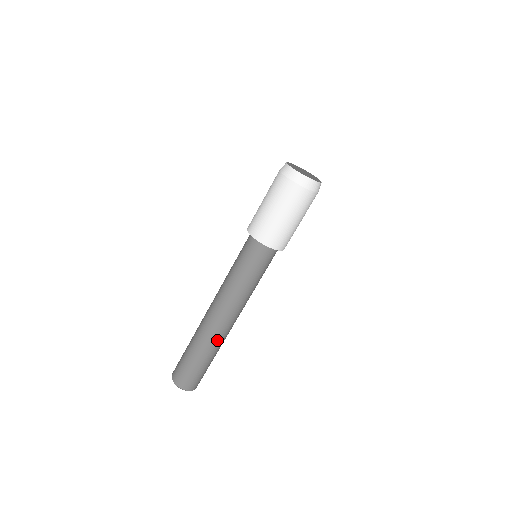
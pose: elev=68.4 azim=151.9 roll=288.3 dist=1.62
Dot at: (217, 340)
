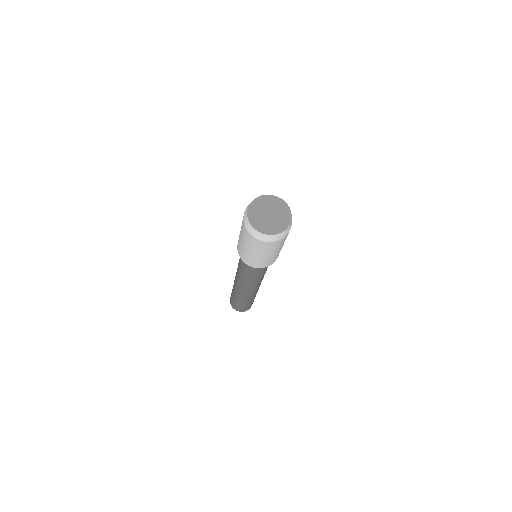
Dot at: (255, 293)
